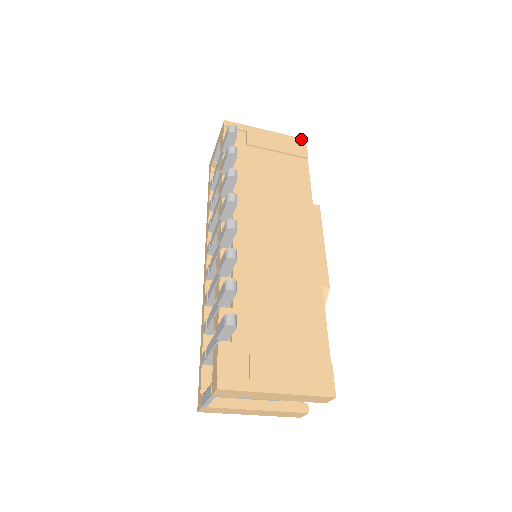
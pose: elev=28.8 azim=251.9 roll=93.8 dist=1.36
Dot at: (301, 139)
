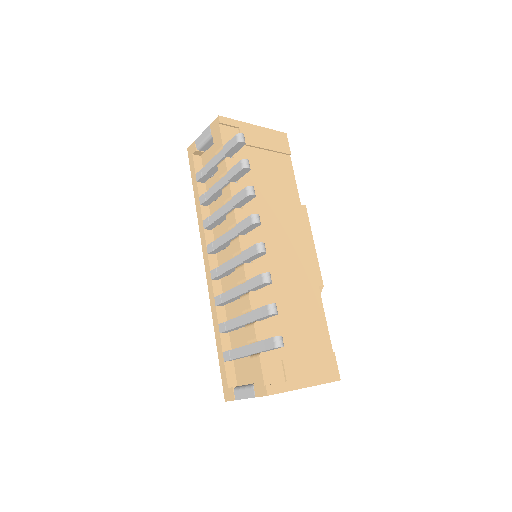
Dot at: (282, 133)
